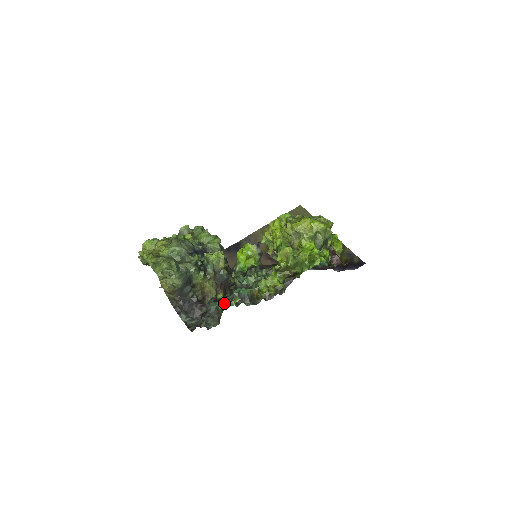
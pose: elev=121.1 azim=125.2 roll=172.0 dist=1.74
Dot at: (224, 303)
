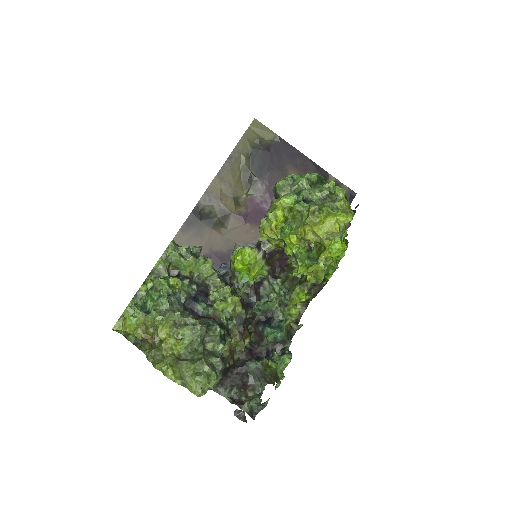
Dot at: (281, 379)
